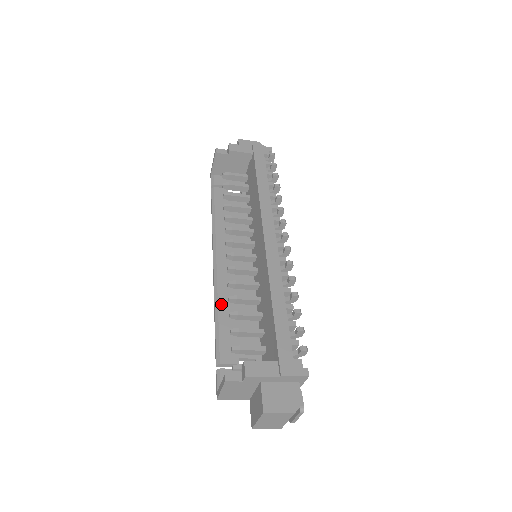
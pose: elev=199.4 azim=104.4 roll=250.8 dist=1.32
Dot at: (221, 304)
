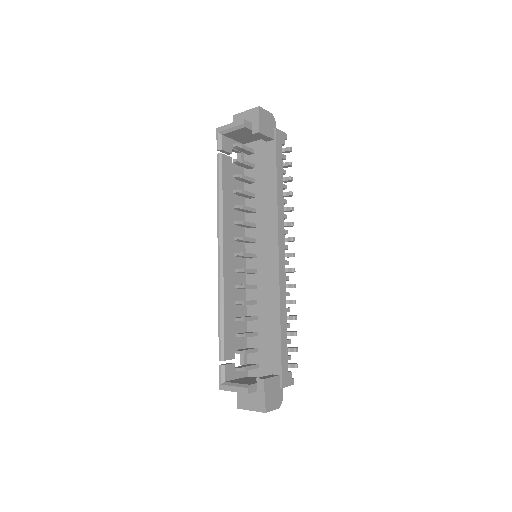
Dot at: (226, 302)
